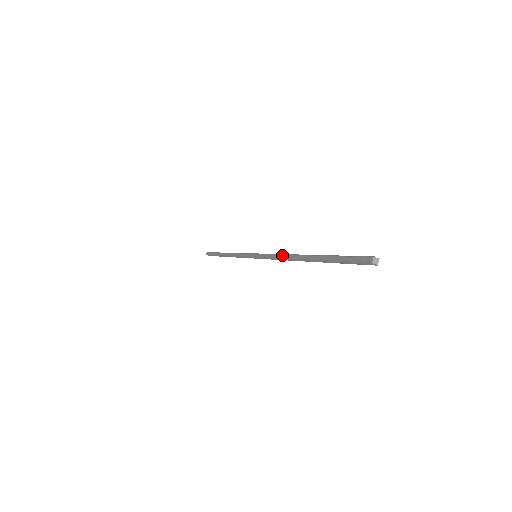
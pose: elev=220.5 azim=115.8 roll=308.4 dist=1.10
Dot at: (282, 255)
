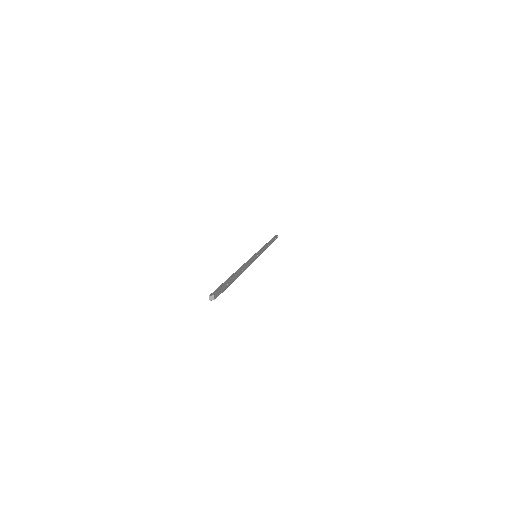
Dot at: (242, 266)
